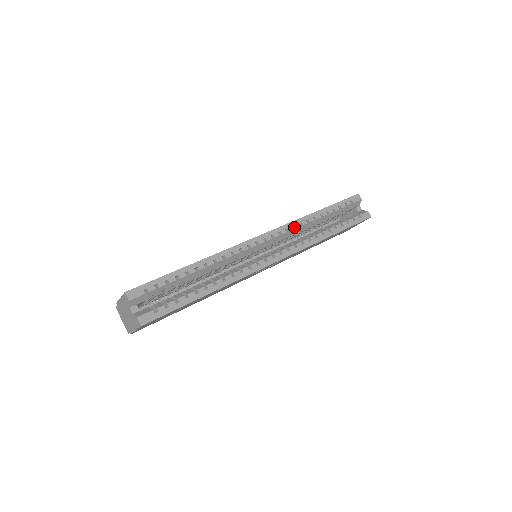
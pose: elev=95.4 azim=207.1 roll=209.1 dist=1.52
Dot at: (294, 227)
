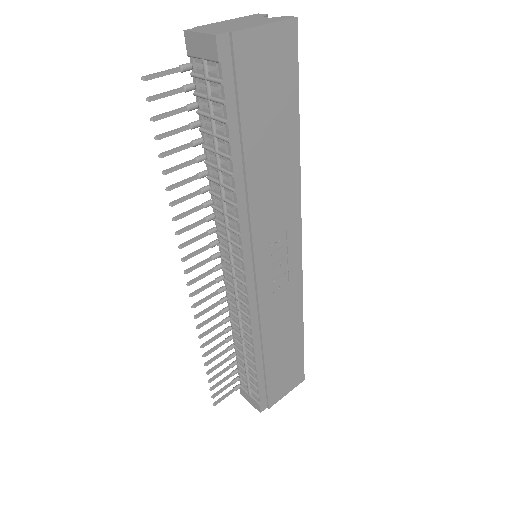
Dot at: occluded
